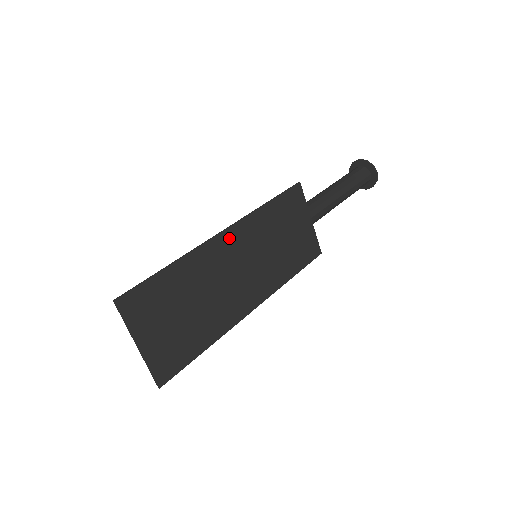
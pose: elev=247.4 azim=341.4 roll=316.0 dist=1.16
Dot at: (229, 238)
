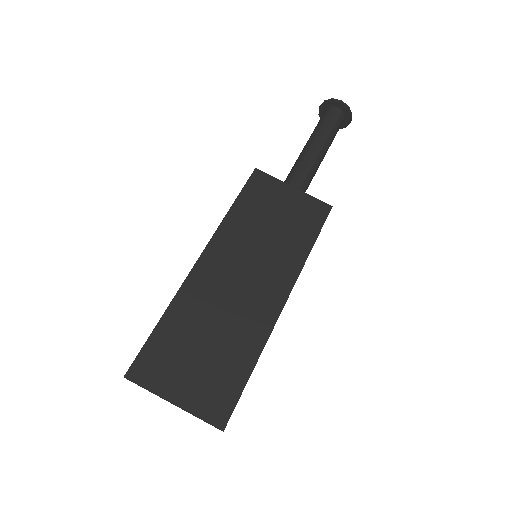
Dot at: (210, 259)
